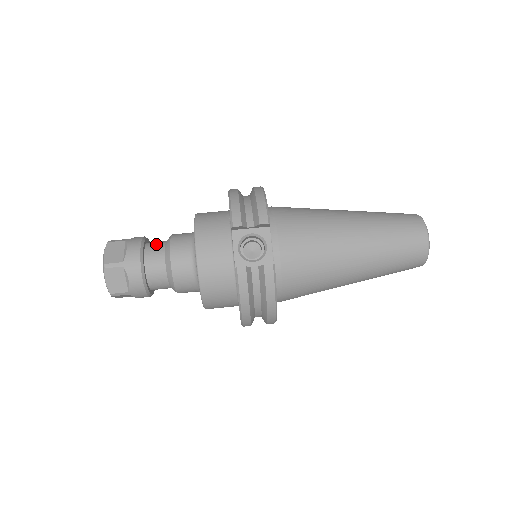
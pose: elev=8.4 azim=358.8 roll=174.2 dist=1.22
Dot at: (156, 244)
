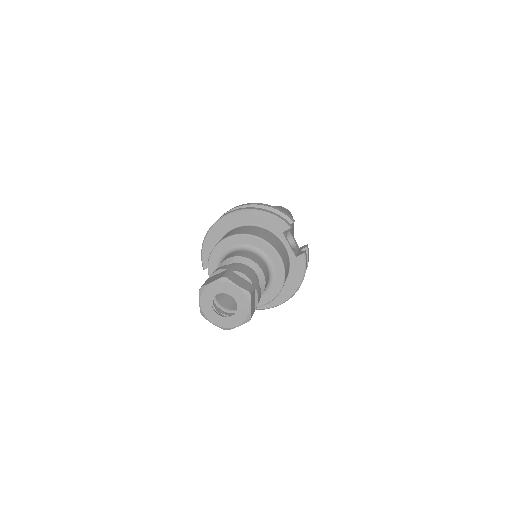
Dot at: occluded
